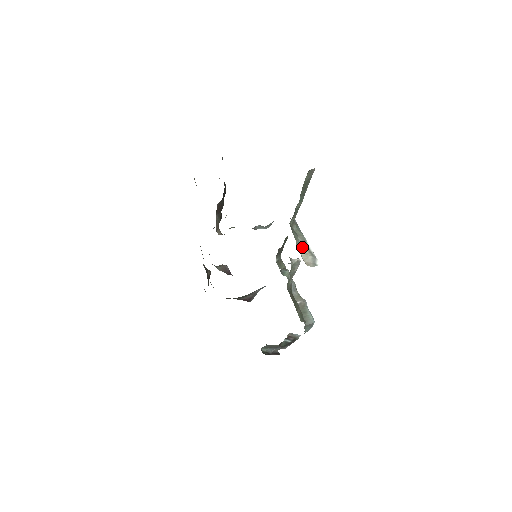
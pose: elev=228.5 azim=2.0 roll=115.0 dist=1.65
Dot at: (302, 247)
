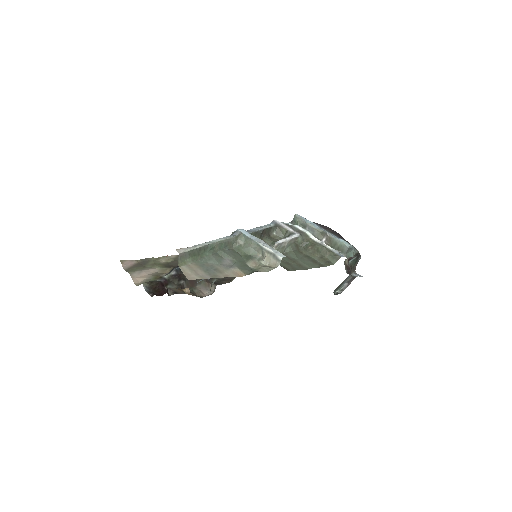
Dot at: (260, 251)
